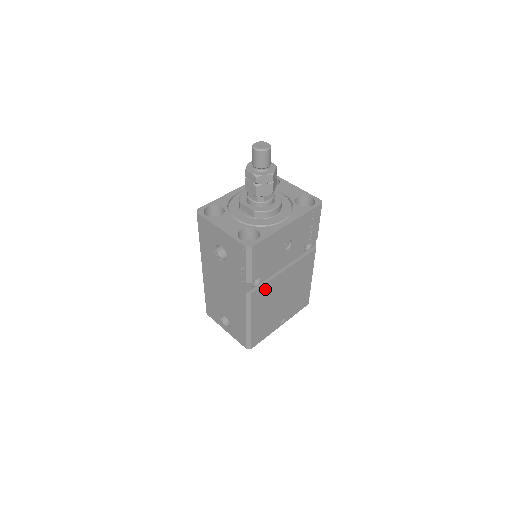
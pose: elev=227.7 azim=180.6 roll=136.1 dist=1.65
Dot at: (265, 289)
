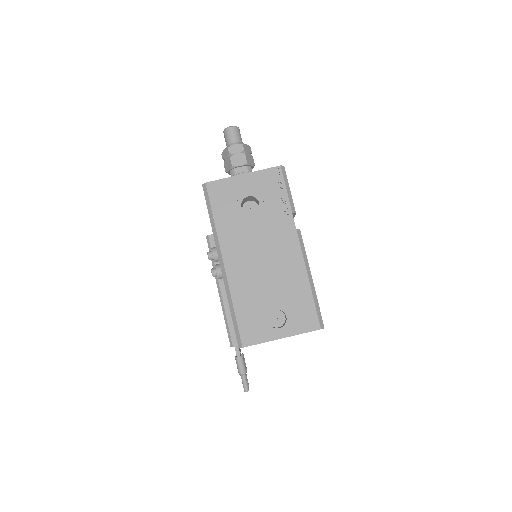
Dot at: occluded
